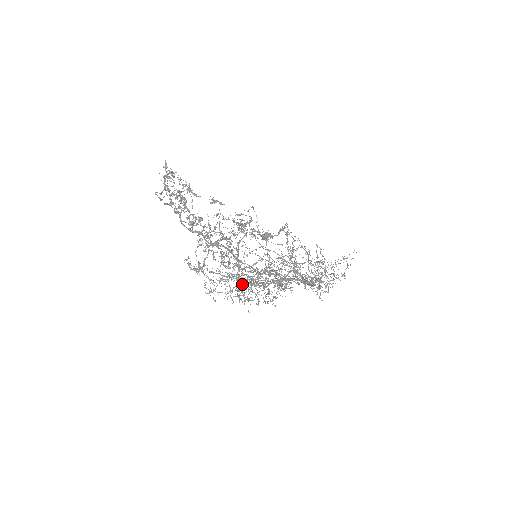
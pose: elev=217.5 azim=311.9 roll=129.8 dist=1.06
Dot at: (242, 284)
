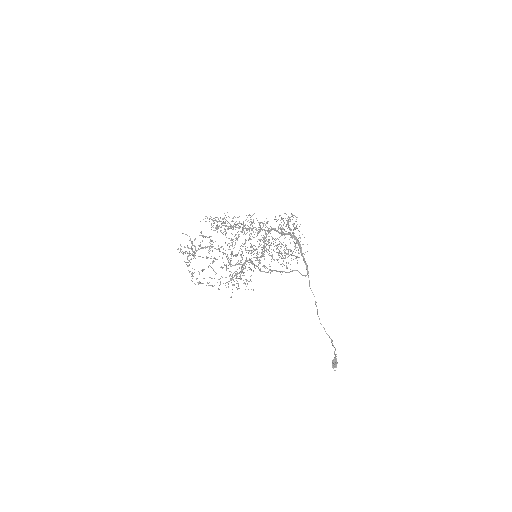
Dot at: (245, 243)
